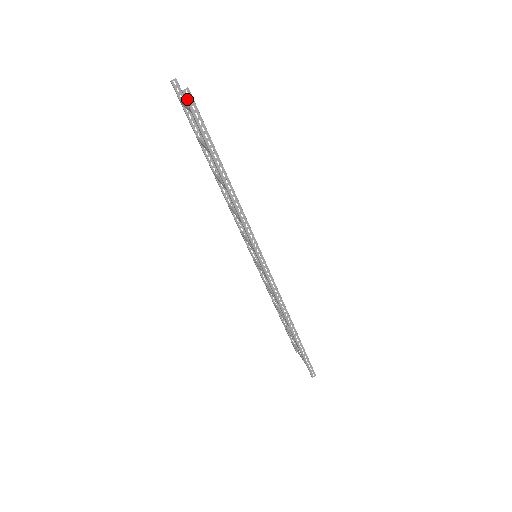
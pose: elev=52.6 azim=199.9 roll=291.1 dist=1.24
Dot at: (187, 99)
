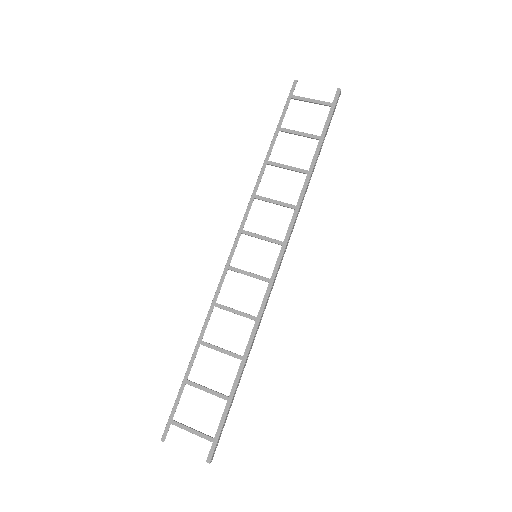
Dot at: (339, 96)
